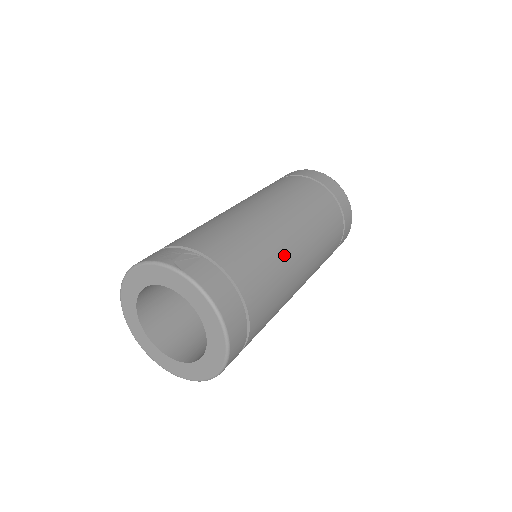
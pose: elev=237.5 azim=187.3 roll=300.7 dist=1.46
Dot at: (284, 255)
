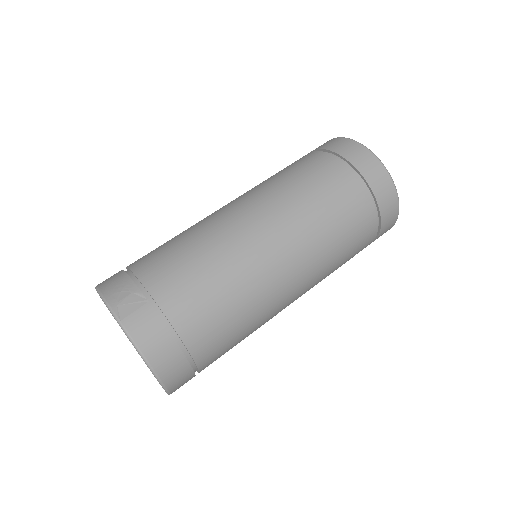
Dot at: (258, 289)
